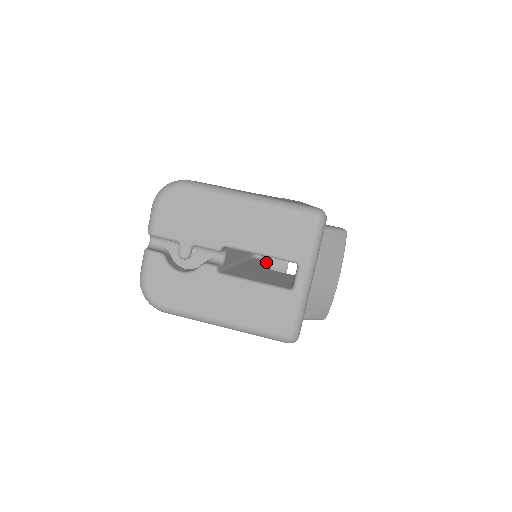
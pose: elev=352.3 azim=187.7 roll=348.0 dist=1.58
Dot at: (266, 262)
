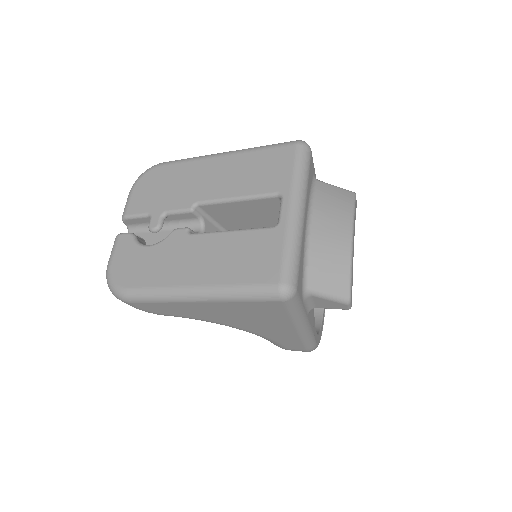
Dot at: occluded
